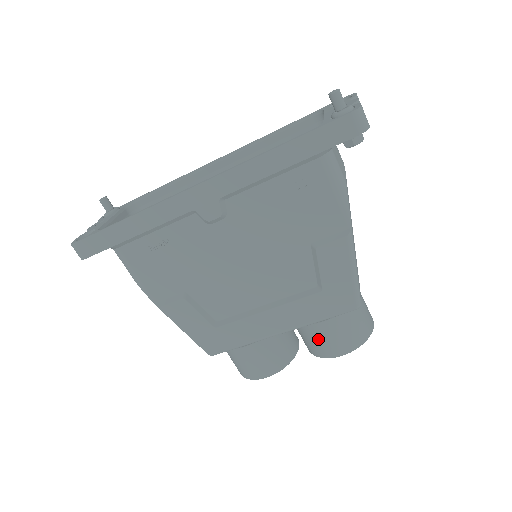
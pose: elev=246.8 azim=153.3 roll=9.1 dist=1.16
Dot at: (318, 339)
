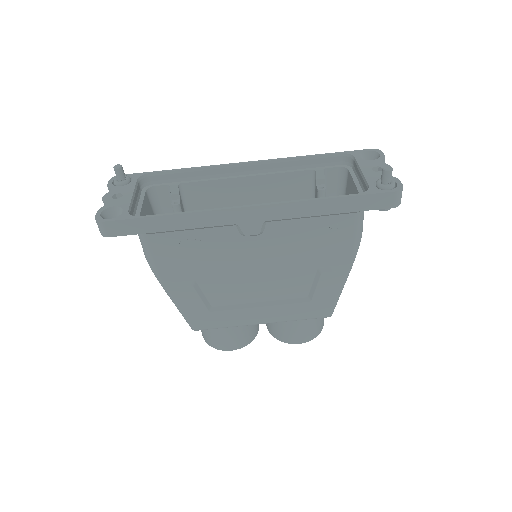
Dot at: (287, 330)
